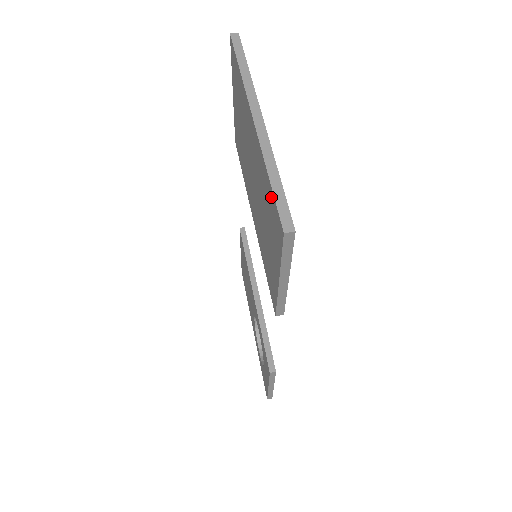
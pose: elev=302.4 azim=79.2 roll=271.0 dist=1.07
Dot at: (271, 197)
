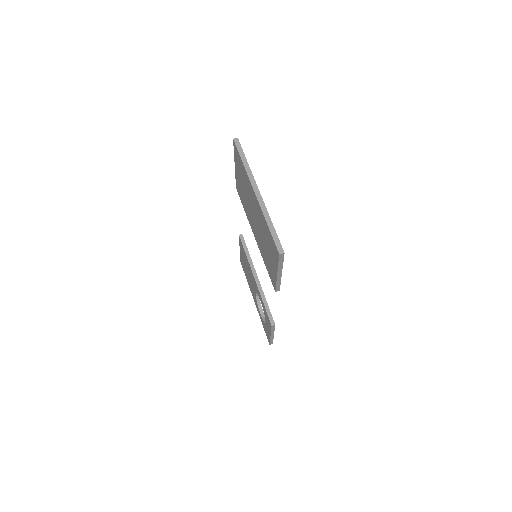
Dot at: (270, 235)
